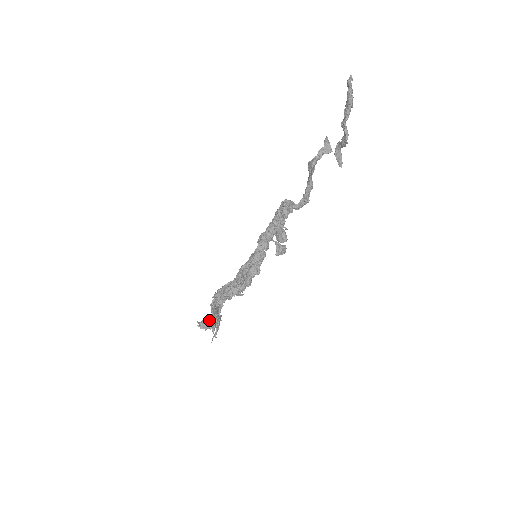
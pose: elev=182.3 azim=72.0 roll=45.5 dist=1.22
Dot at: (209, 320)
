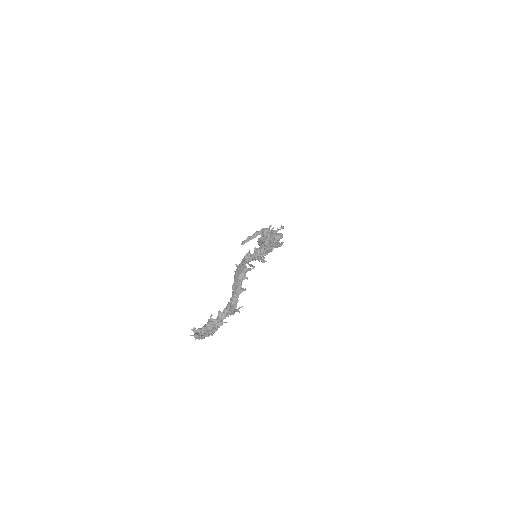
Dot at: (212, 319)
